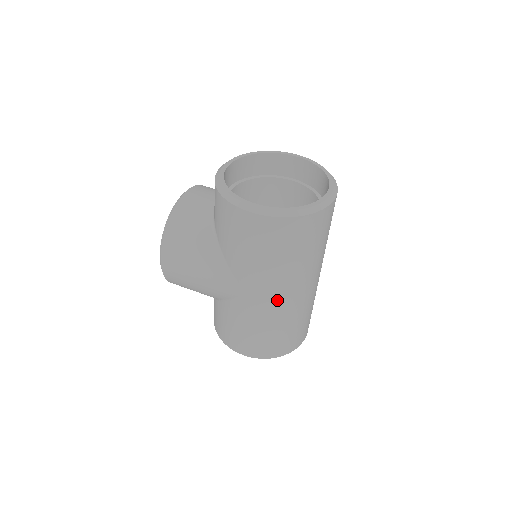
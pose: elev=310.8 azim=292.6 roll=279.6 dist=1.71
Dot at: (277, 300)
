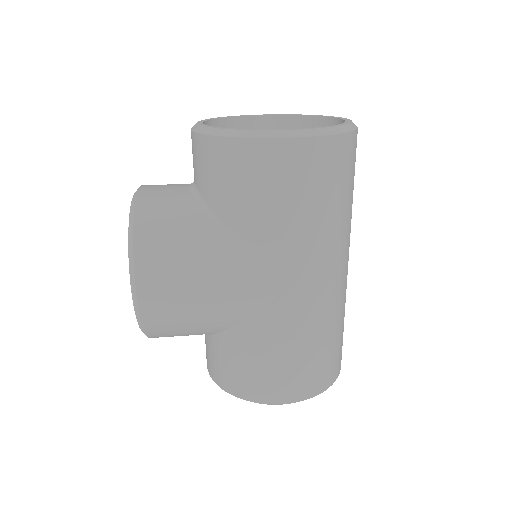
Dot at: (325, 284)
